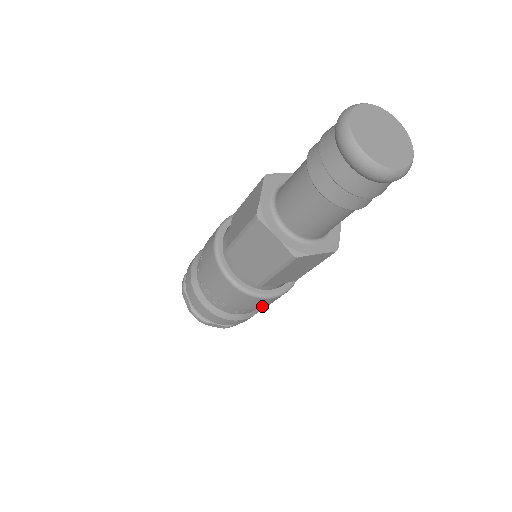
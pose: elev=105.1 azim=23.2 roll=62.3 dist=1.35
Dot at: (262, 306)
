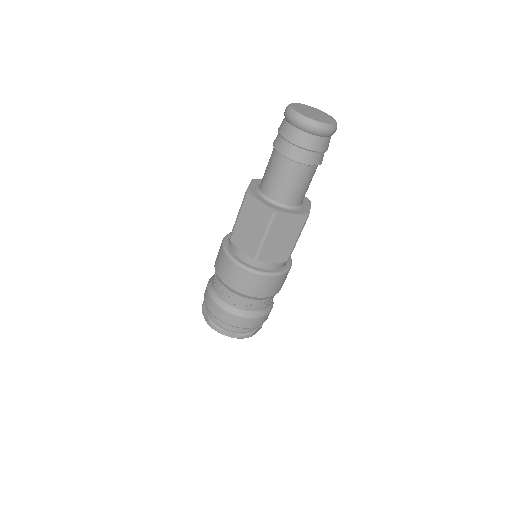
Dot at: occluded
